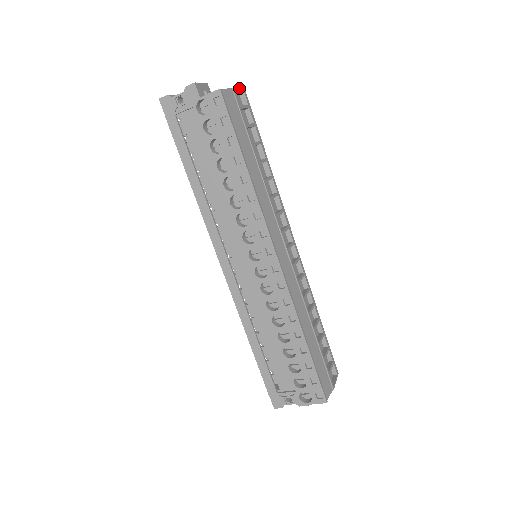
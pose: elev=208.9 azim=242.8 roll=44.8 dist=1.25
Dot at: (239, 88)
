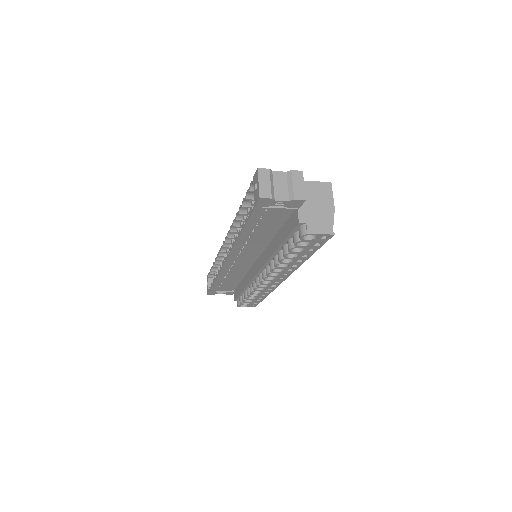
Dot at: occluded
